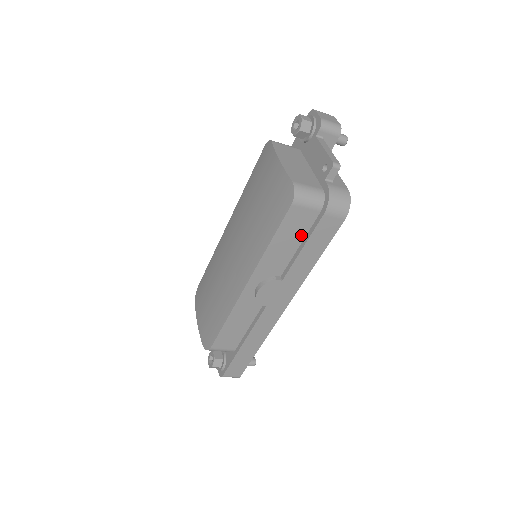
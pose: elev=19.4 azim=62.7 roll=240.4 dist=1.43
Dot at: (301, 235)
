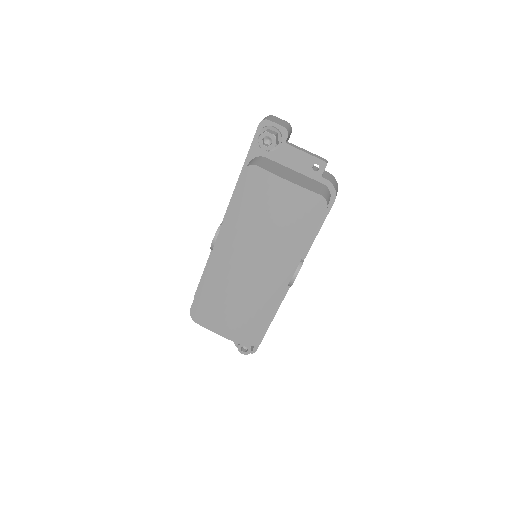
Dot at: occluded
